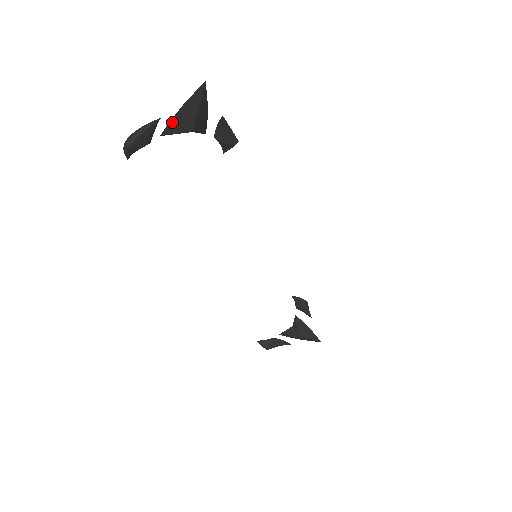
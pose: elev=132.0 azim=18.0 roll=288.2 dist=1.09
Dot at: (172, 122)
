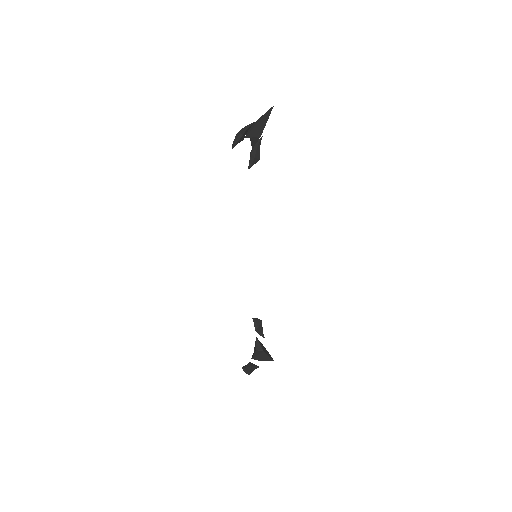
Dot at: (254, 129)
